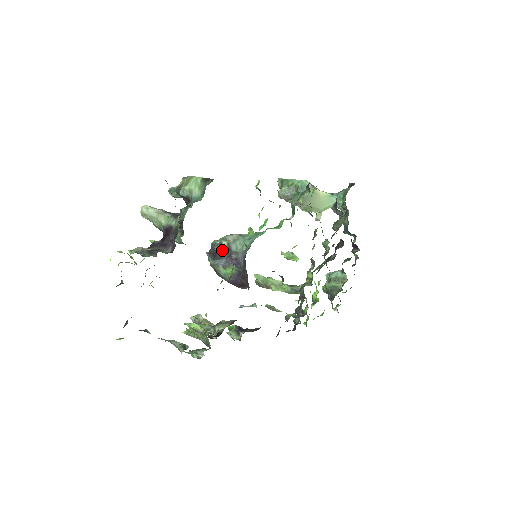
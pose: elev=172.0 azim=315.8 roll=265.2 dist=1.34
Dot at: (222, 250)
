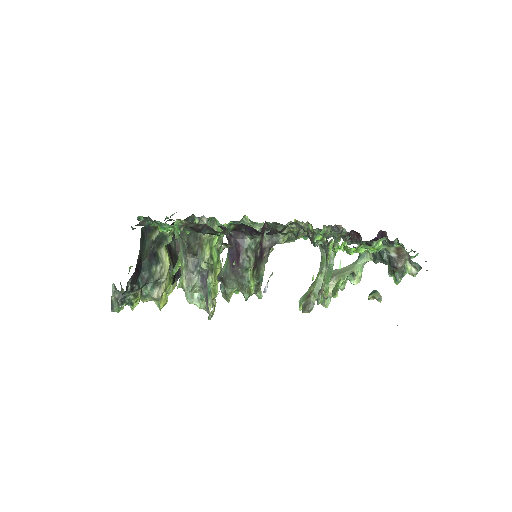
Dot at: occluded
